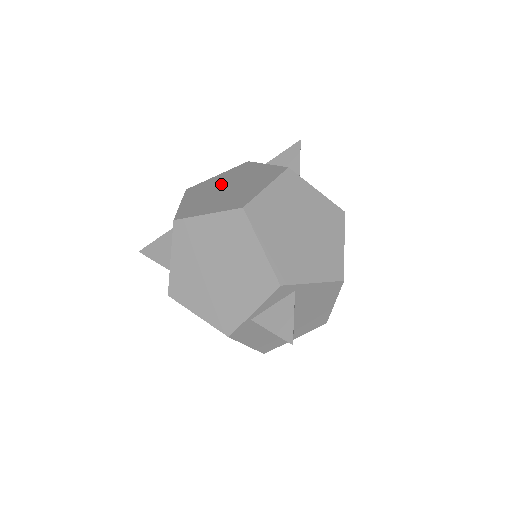
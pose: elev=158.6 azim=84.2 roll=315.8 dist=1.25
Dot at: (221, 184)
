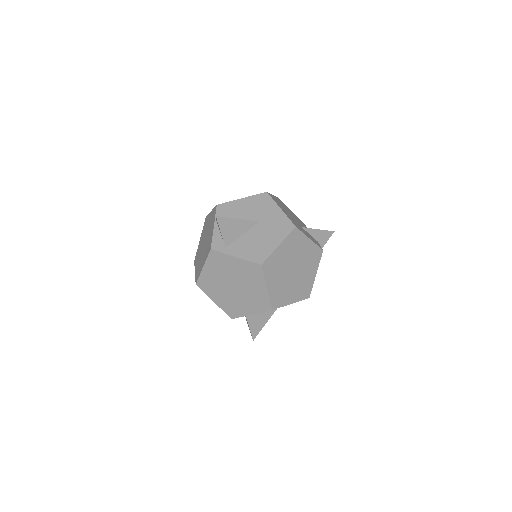
Dot at: (206, 232)
